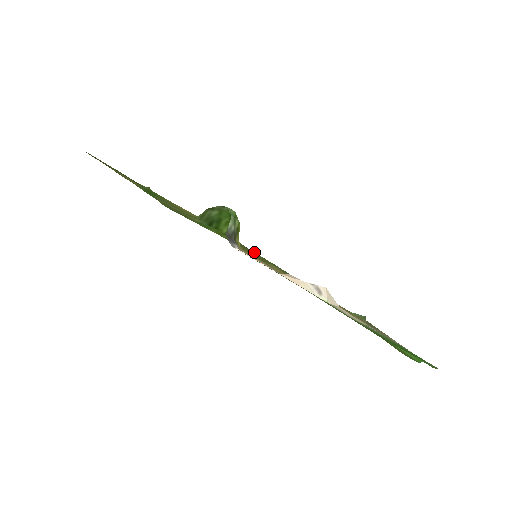
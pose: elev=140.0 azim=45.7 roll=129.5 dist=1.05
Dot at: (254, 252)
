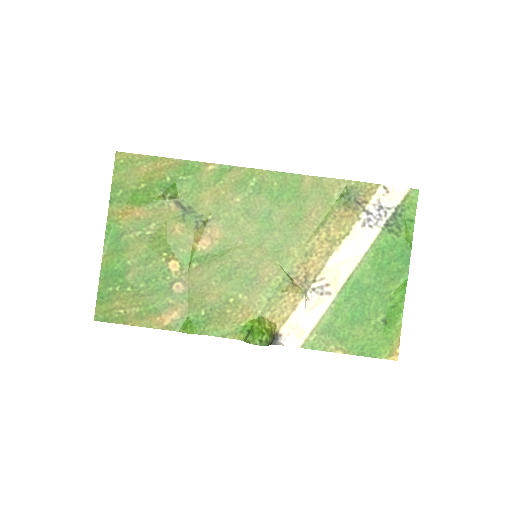
Dot at: (210, 168)
